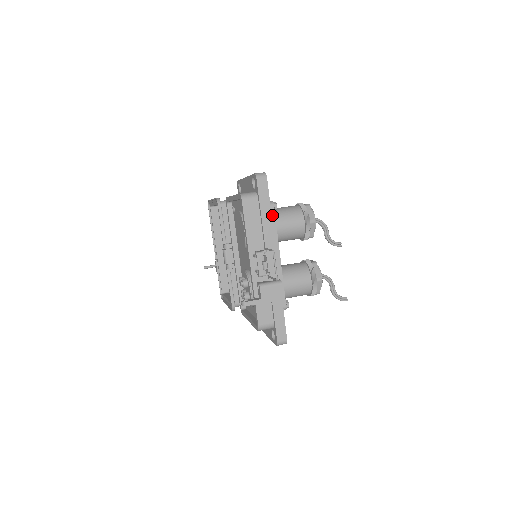
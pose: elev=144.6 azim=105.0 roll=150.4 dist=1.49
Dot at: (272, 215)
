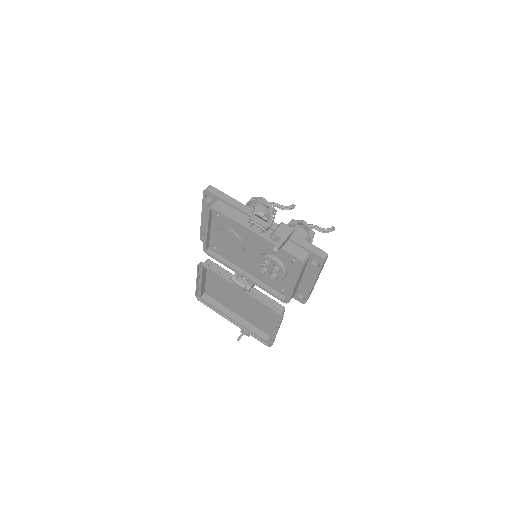
Dot at: occluded
